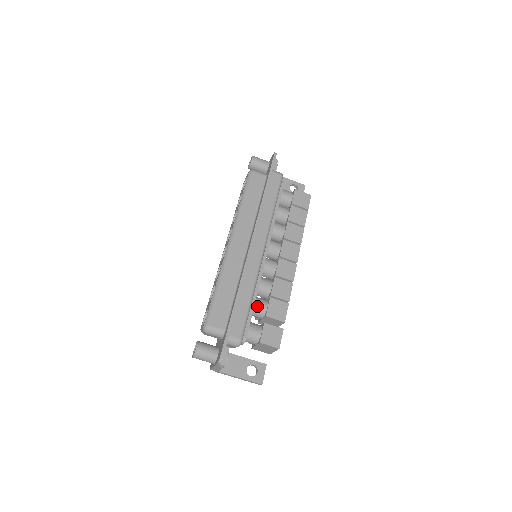
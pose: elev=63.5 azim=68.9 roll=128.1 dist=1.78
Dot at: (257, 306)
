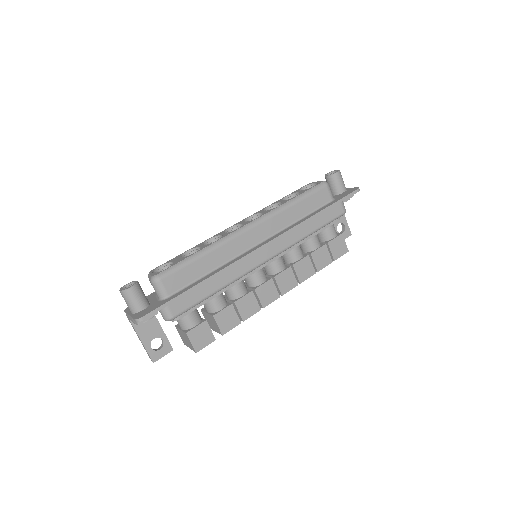
Dot at: (215, 300)
